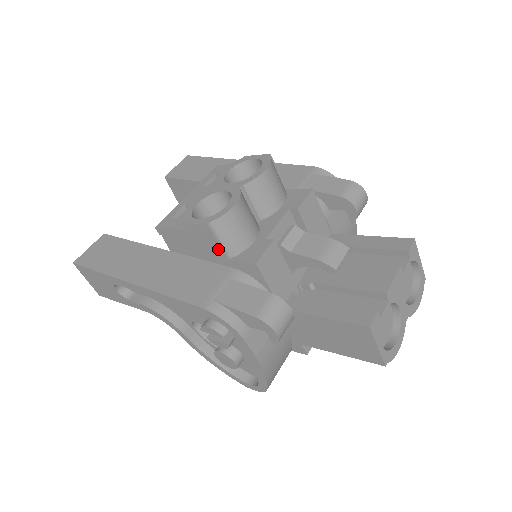
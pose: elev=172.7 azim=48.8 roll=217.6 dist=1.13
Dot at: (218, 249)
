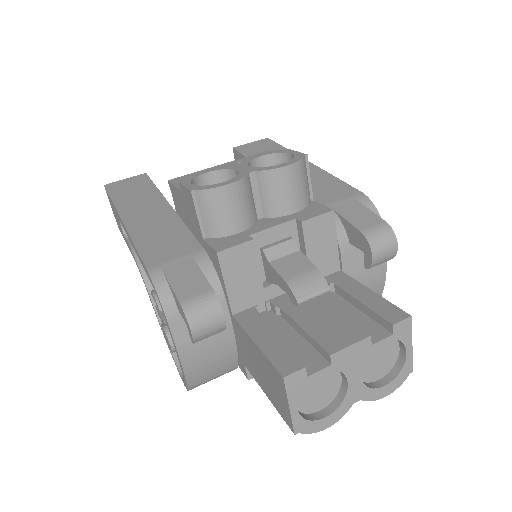
Dot at: (197, 223)
